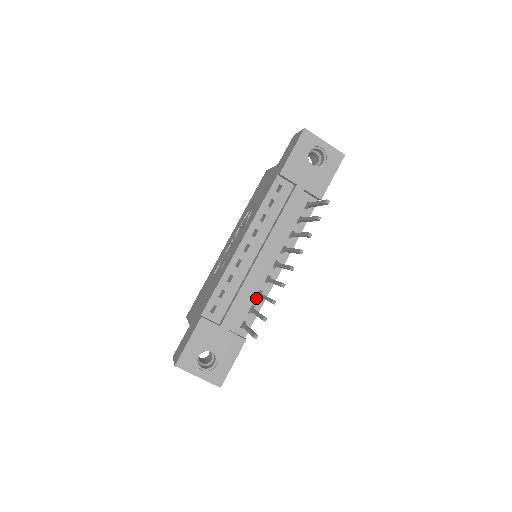
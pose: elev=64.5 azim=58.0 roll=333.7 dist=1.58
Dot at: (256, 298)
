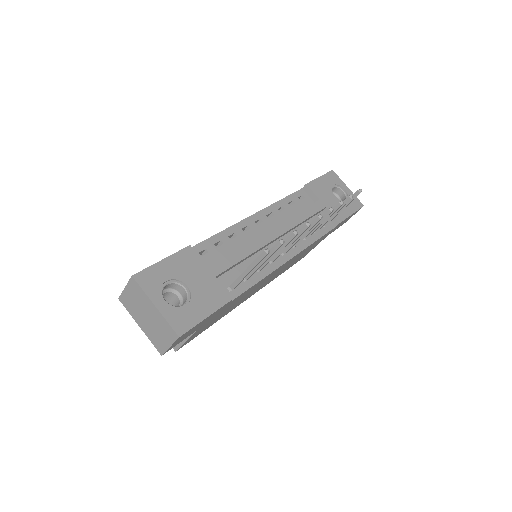
Dot at: occluded
